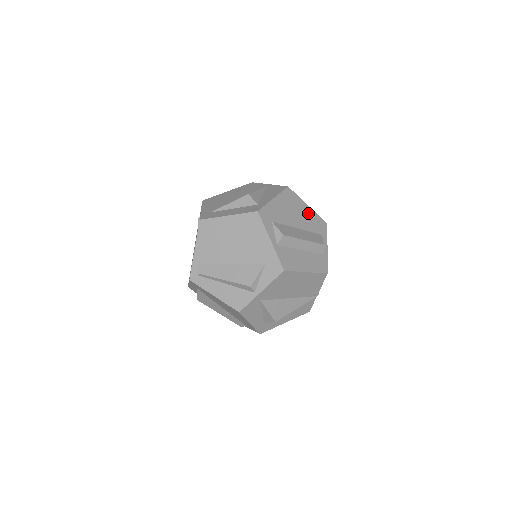
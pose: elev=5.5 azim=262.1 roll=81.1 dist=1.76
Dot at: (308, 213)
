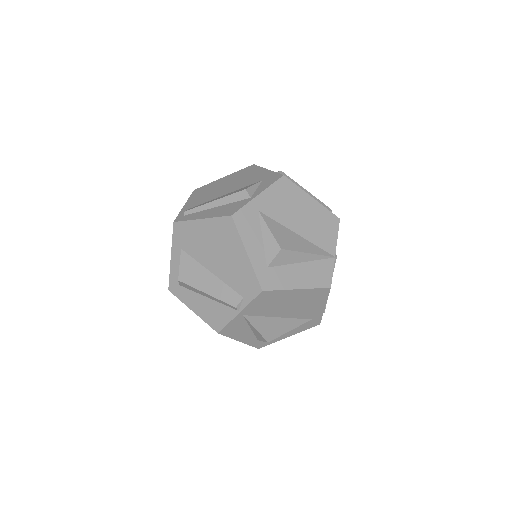
Dot at: occluded
